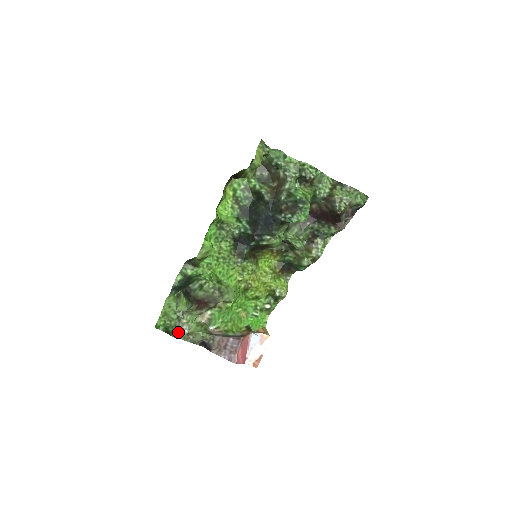
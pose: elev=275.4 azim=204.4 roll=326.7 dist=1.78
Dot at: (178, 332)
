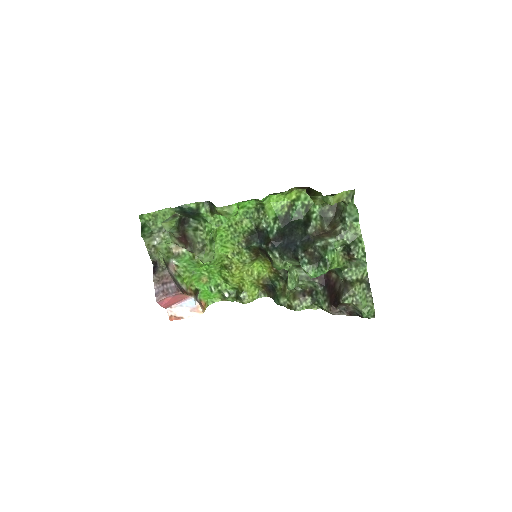
Dot at: (149, 237)
